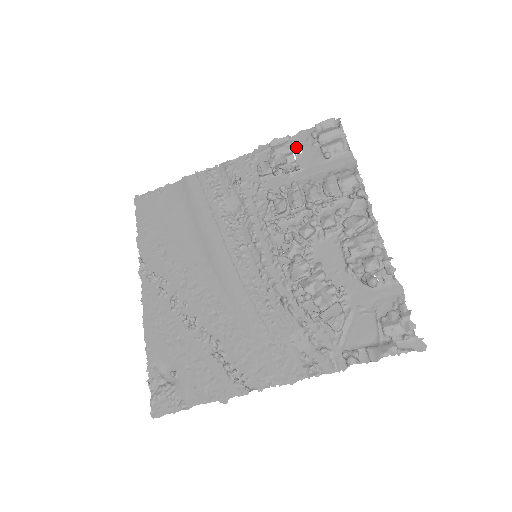
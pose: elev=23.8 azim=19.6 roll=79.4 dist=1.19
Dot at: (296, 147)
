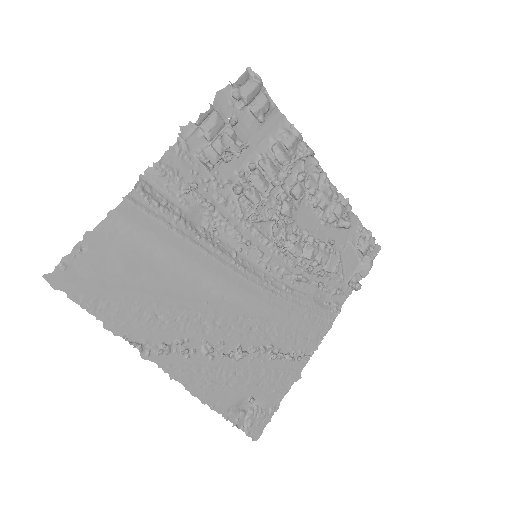
Dot at: (236, 121)
